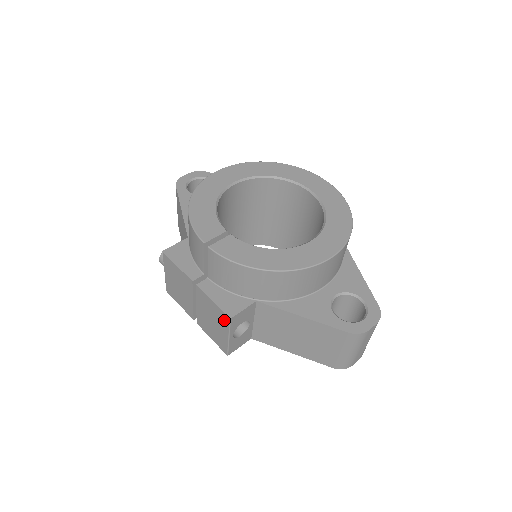
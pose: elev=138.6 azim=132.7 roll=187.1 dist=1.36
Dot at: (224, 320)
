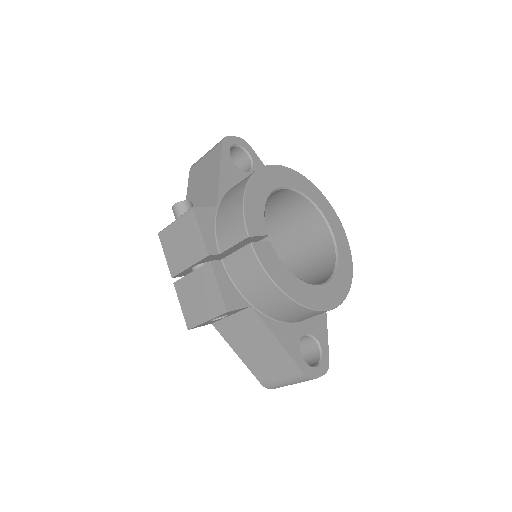
Dot at: (217, 307)
